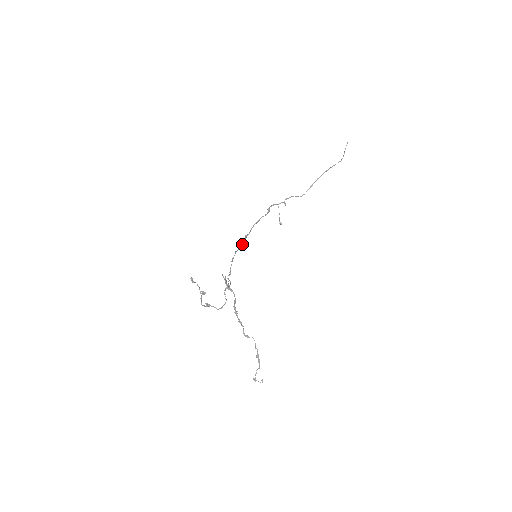
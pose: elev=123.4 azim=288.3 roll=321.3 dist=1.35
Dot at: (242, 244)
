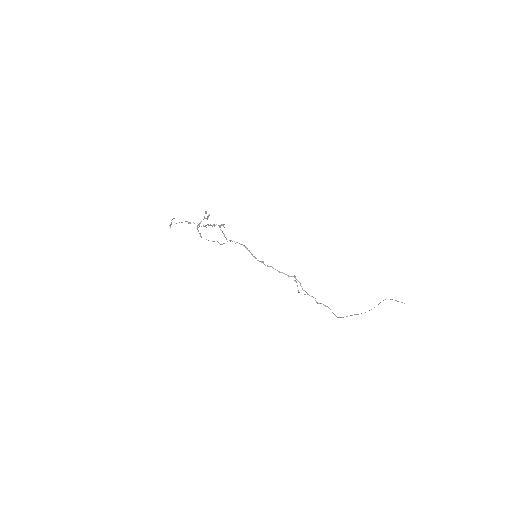
Dot at: (256, 258)
